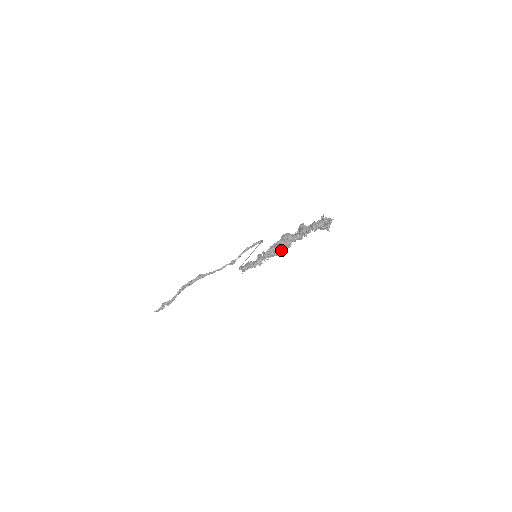
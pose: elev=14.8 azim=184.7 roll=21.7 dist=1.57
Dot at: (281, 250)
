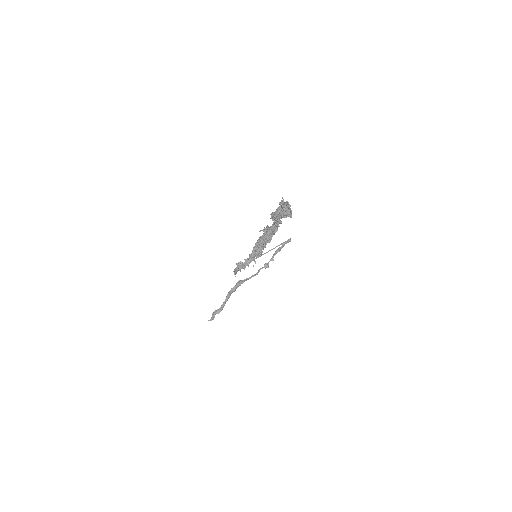
Dot at: (265, 247)
